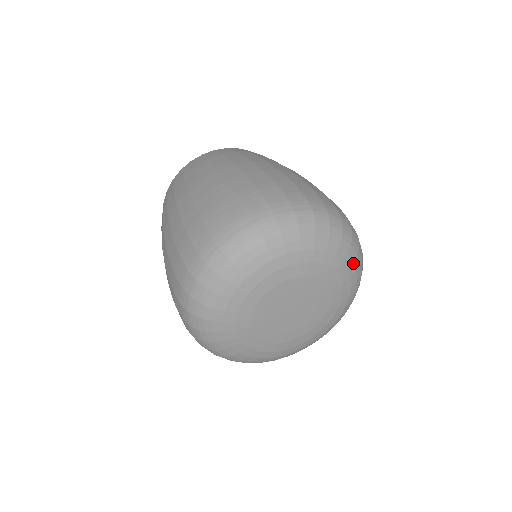
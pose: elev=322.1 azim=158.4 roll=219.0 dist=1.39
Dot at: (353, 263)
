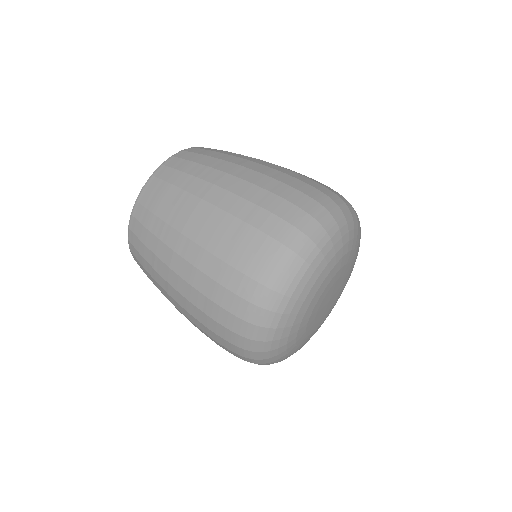
Dot at: (342, 237)
